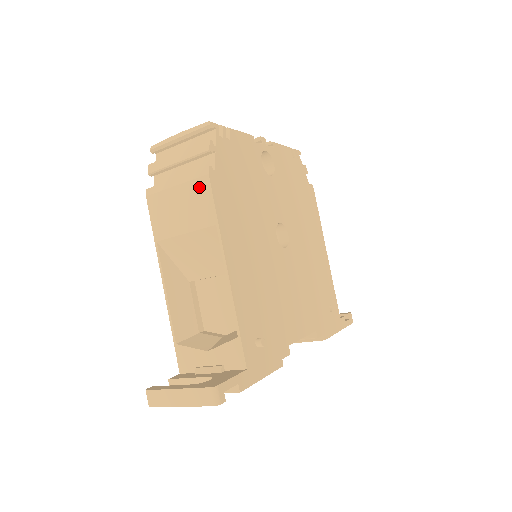
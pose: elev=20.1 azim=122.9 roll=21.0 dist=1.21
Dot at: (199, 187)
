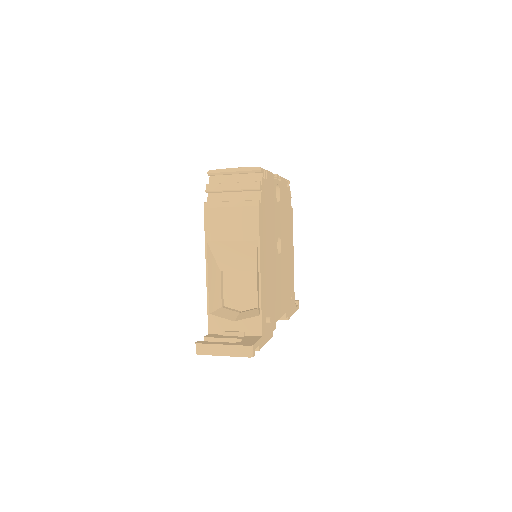
Dot at: (249, 213)
